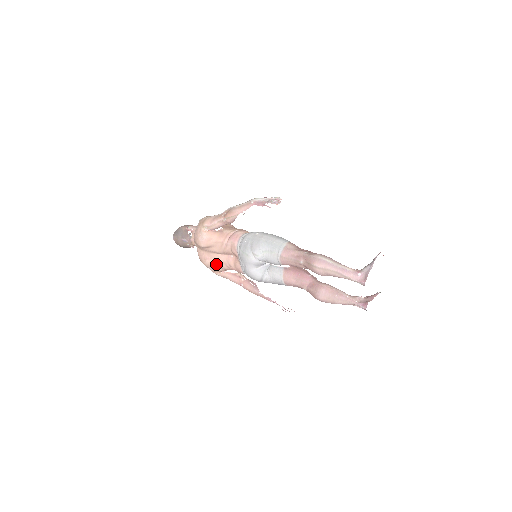
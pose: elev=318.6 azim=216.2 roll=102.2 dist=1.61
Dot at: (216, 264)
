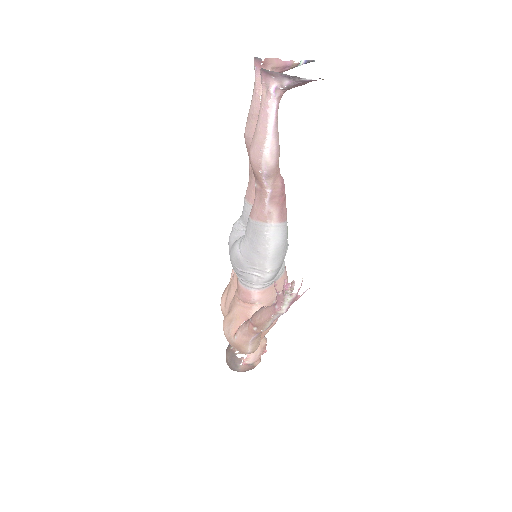
Dot at: (229, 314)
